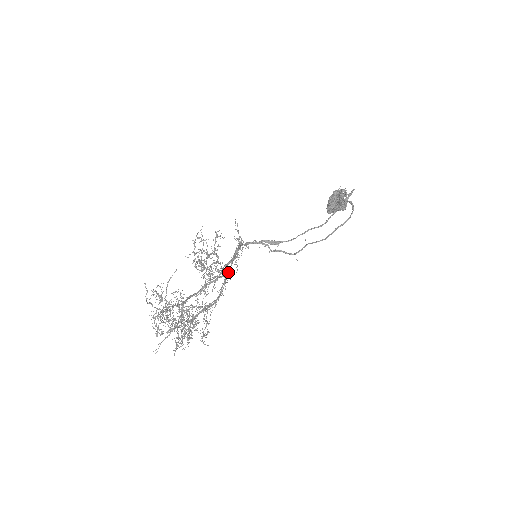
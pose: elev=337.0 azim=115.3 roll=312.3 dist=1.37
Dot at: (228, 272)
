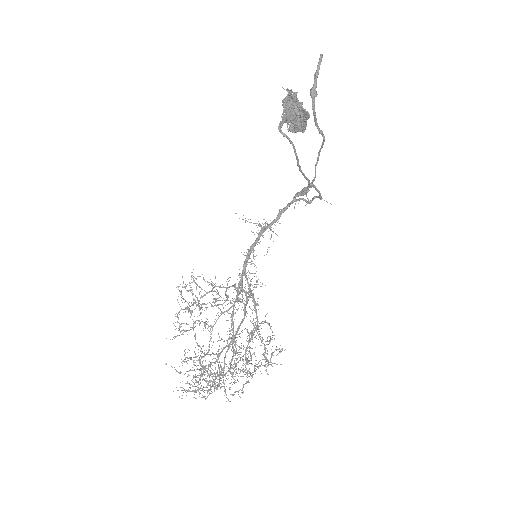
Dot at: (232, 300)
